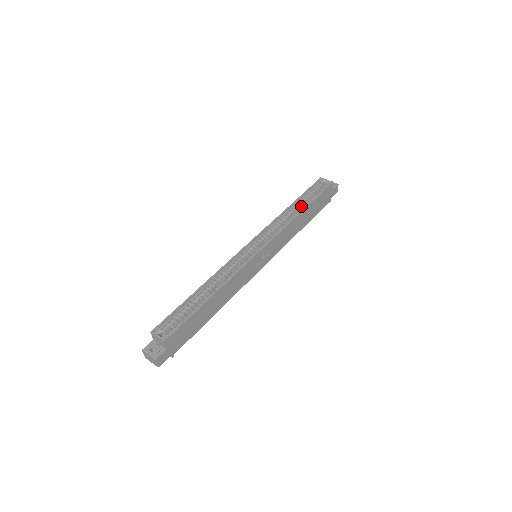
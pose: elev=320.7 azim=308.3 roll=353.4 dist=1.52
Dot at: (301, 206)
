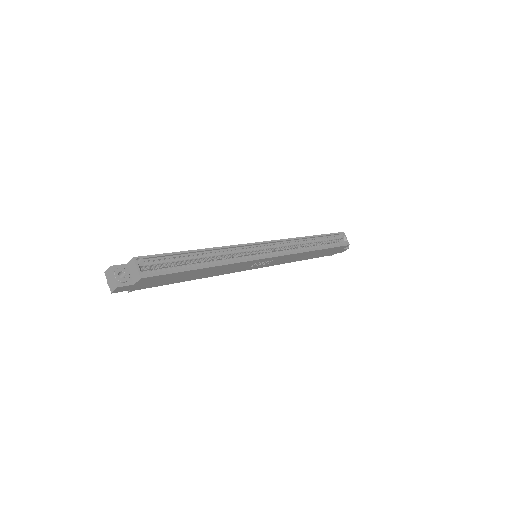
Dot at: (315, 243)
